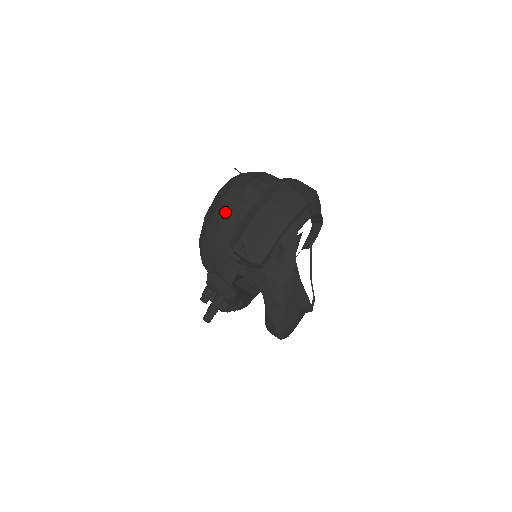
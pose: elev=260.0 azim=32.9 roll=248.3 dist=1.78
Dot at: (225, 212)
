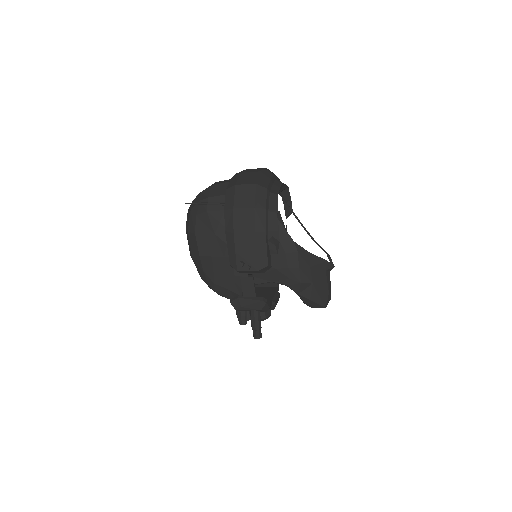
Dot at: (206, 245)
